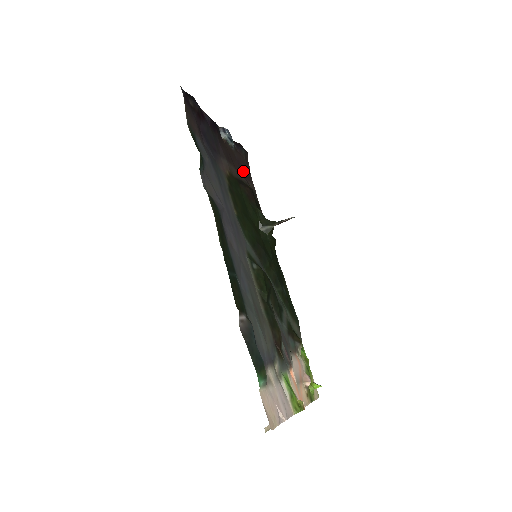
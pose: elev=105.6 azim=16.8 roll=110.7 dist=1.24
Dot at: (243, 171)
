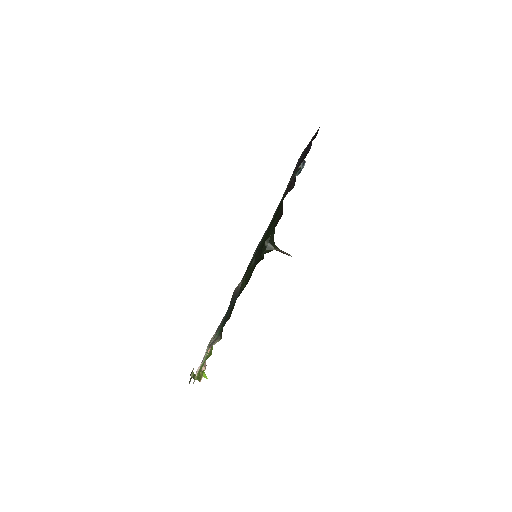
Dot at: occluded
